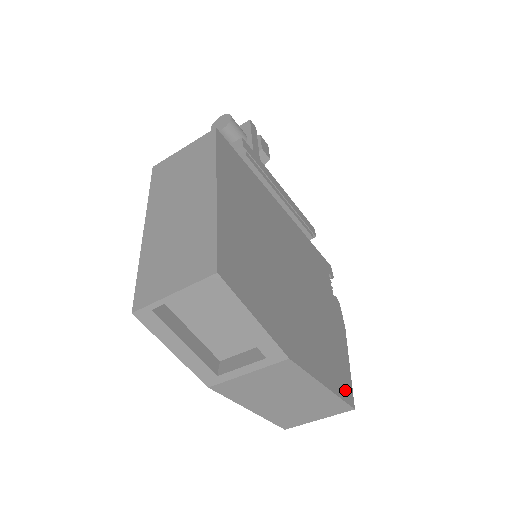
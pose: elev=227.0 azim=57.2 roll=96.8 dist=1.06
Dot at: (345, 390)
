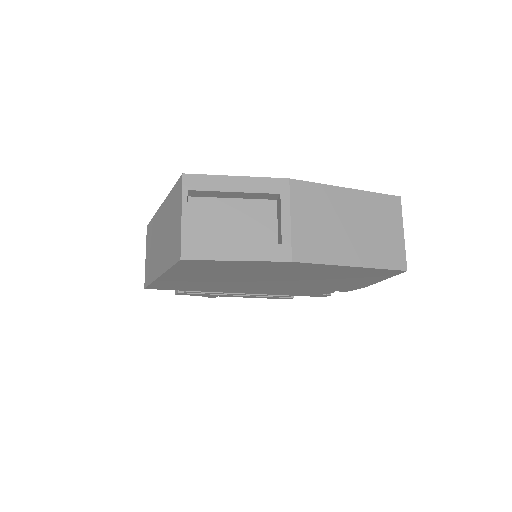
Dot at: occluded
